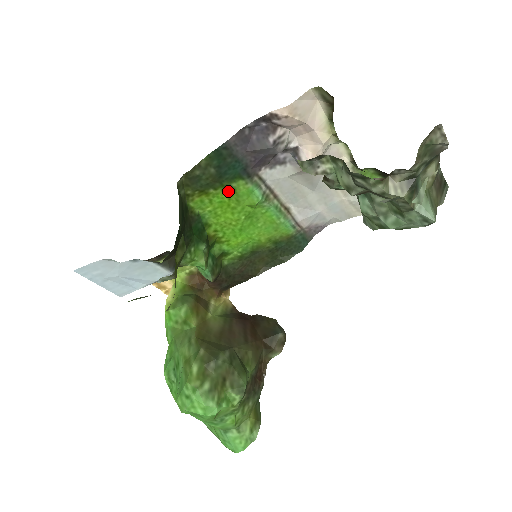
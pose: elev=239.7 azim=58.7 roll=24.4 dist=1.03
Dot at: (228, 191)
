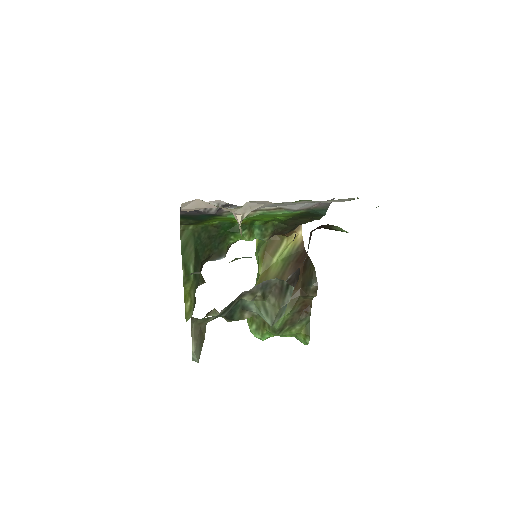
Dot at: (218, 218)
